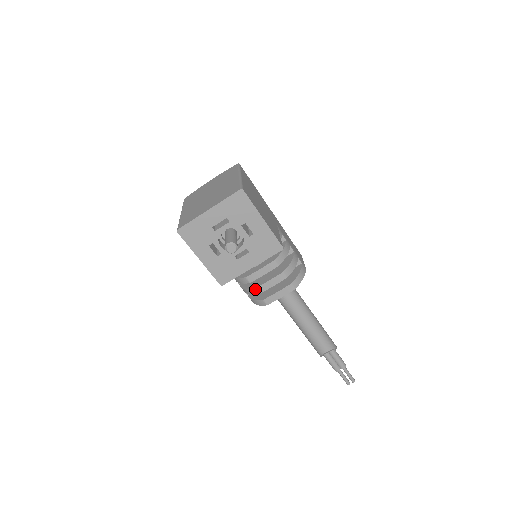
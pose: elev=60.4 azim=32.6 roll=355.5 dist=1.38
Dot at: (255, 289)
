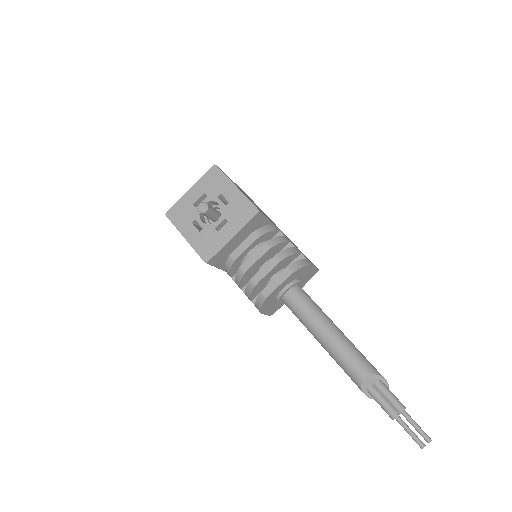
Dot at: (251, 280)
